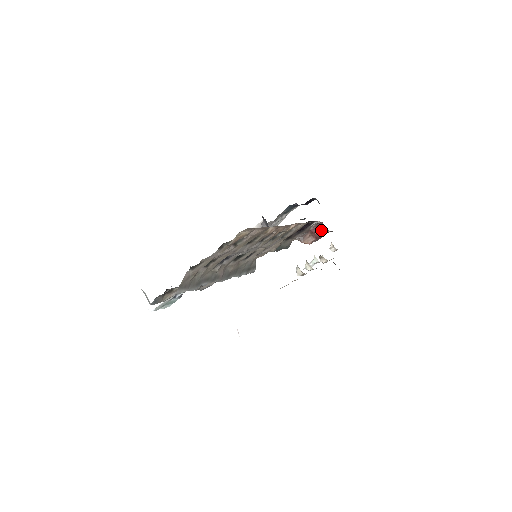
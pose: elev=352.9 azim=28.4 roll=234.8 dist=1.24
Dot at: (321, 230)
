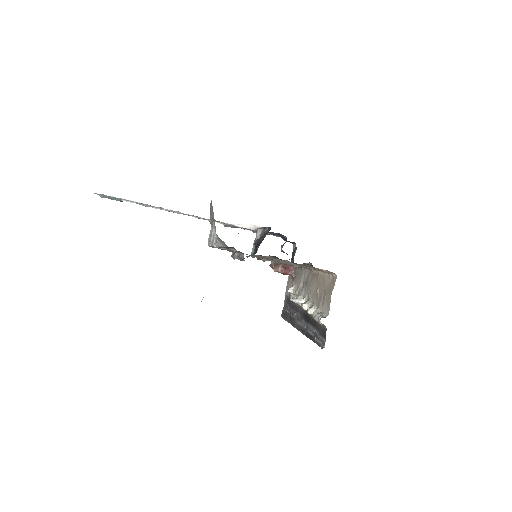
Dot at: (290, 270)
